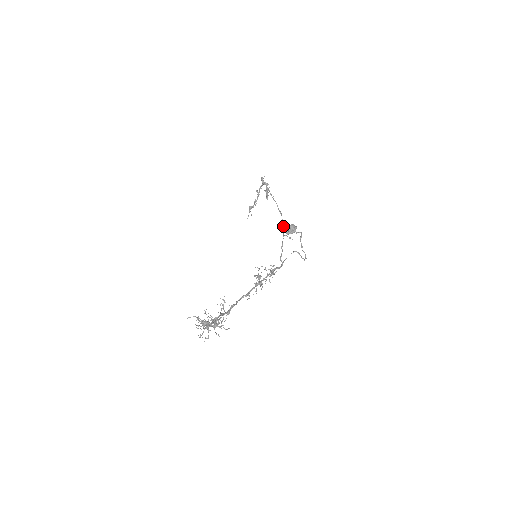
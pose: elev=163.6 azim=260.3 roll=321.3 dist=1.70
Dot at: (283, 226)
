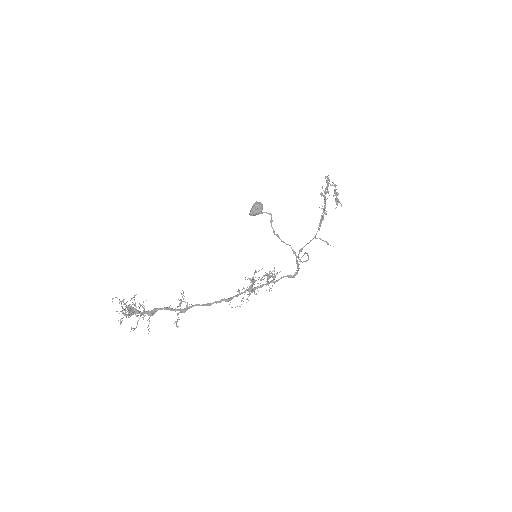
Dot at: (318, 227)
